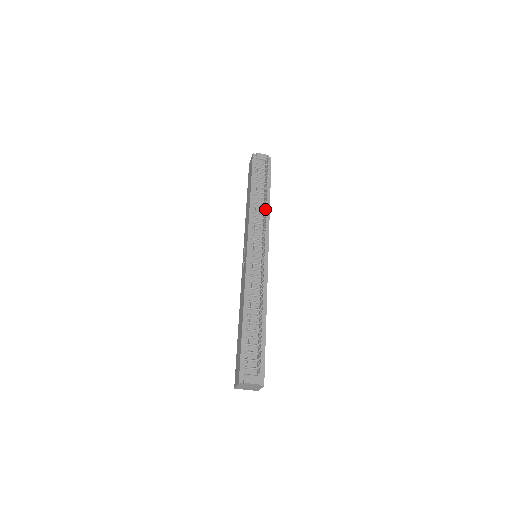
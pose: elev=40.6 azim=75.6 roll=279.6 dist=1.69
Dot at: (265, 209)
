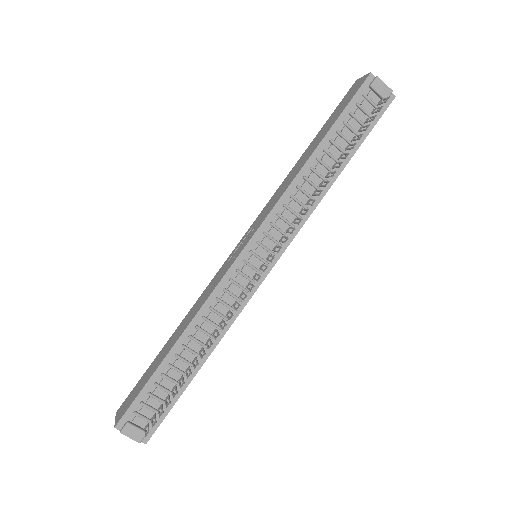
Dot at: occluded
